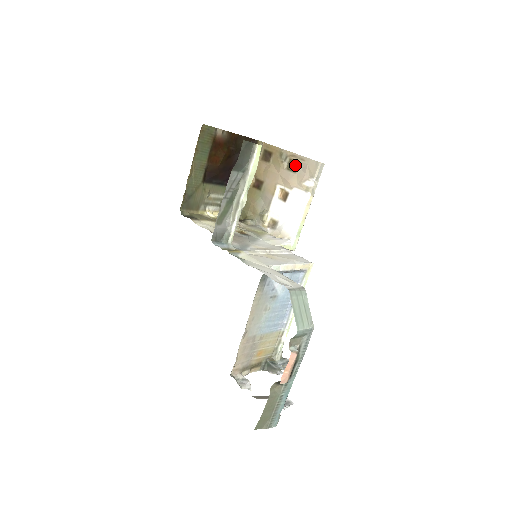
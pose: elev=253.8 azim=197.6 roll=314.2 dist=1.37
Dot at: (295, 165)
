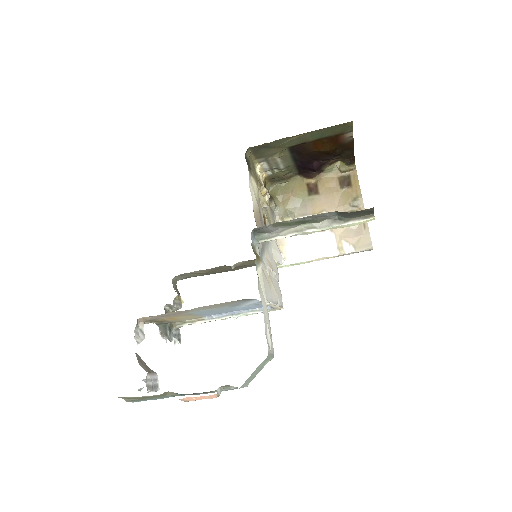
Dot at: occluded
